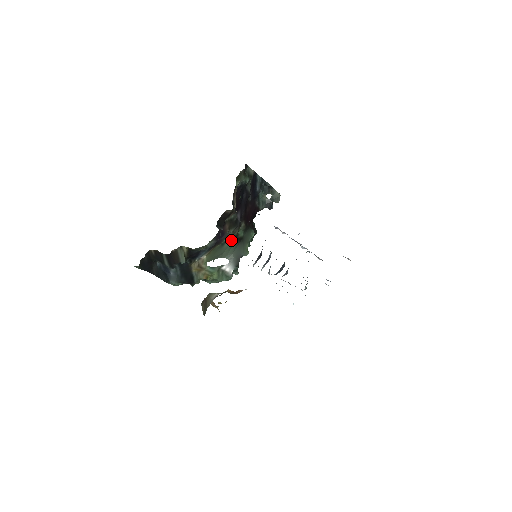
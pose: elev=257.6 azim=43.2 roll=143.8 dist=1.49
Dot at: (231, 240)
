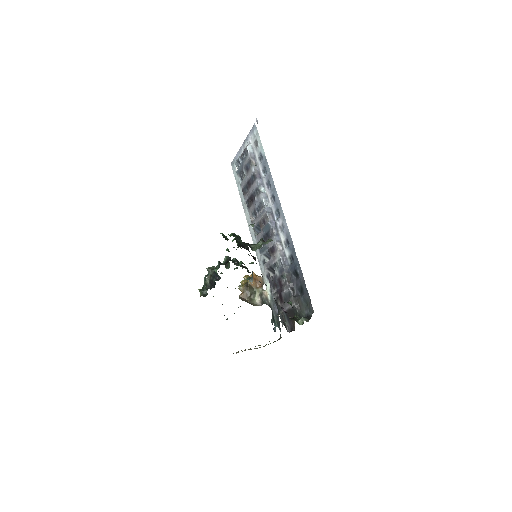
Dot at: occluded
